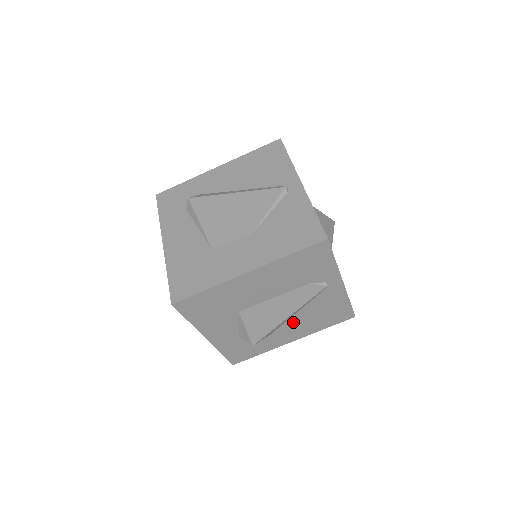
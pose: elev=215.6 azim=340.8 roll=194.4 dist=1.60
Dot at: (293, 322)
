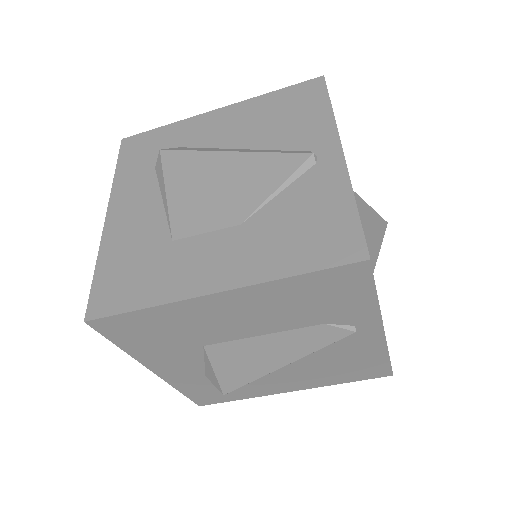
Dot at: (293, 369)
